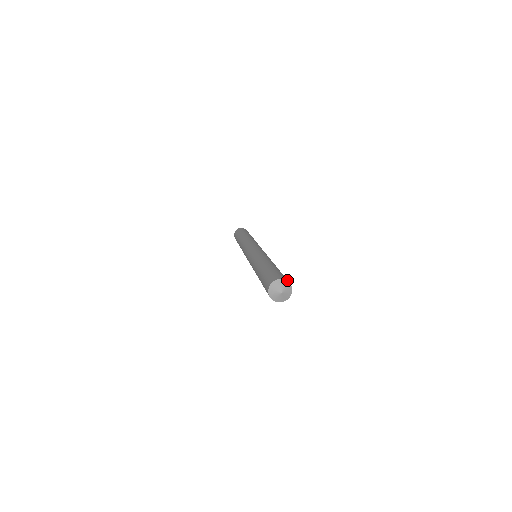
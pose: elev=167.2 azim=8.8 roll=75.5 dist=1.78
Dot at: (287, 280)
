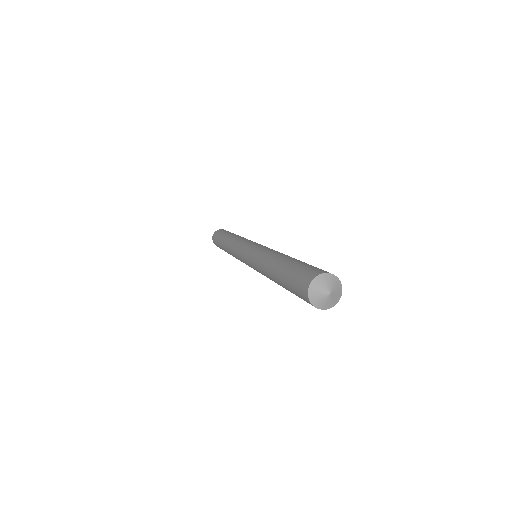
Dot at: (338, 280)
